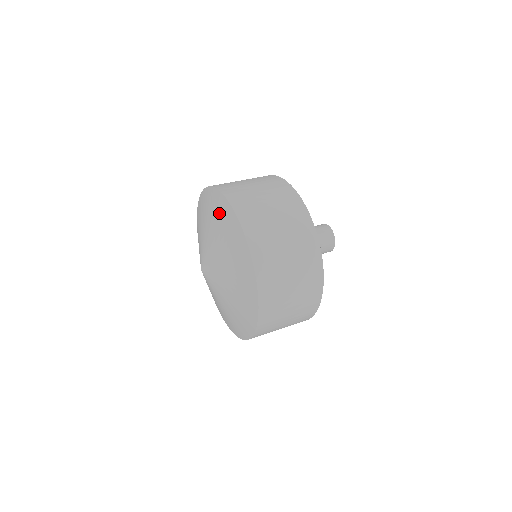
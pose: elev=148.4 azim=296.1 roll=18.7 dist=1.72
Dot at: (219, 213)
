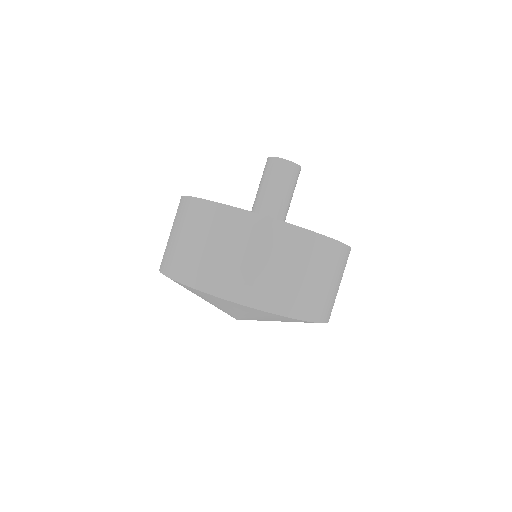
Dot at: occluded
